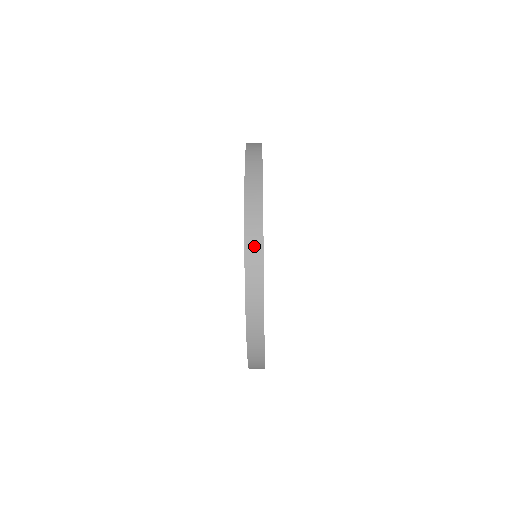
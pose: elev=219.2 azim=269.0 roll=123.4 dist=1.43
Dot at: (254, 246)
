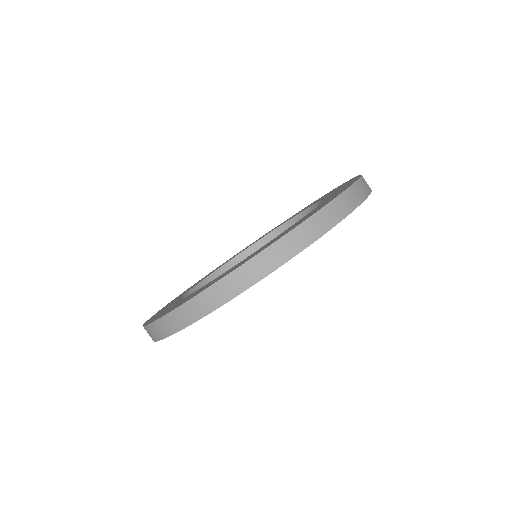
Dot at: (321, 223)
